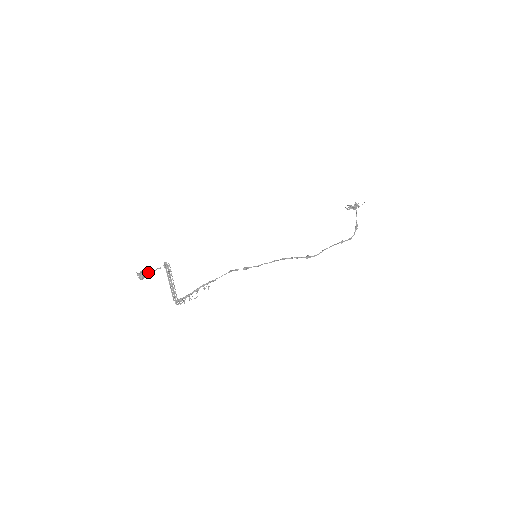
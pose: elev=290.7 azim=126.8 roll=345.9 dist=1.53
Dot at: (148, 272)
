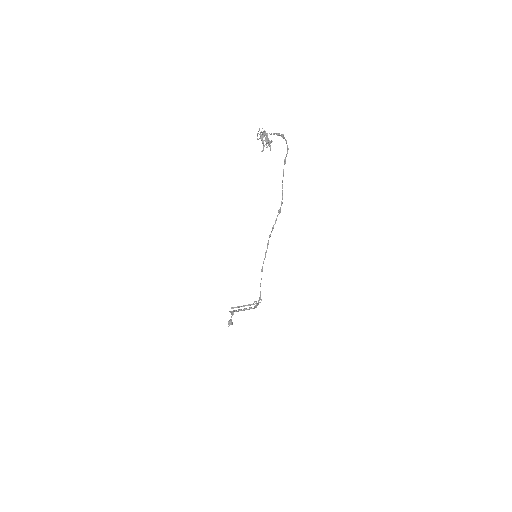
Dot at: (230, 321)
